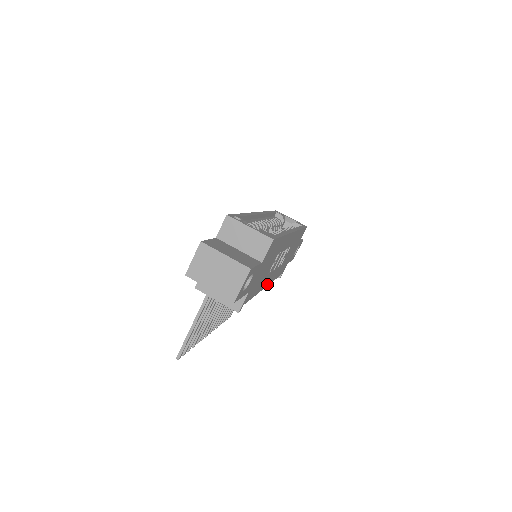
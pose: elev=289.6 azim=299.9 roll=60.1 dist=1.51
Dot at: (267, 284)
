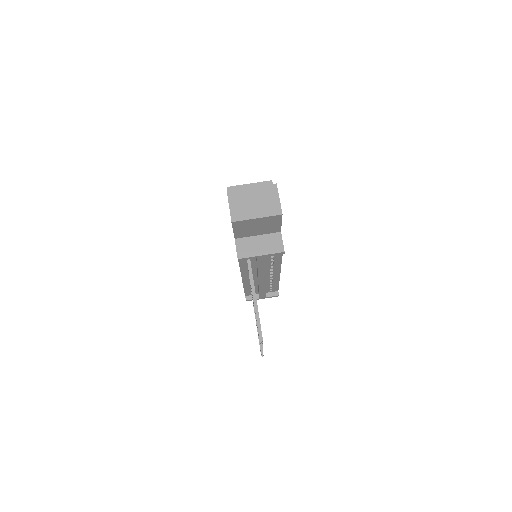
Dot at: occluded
